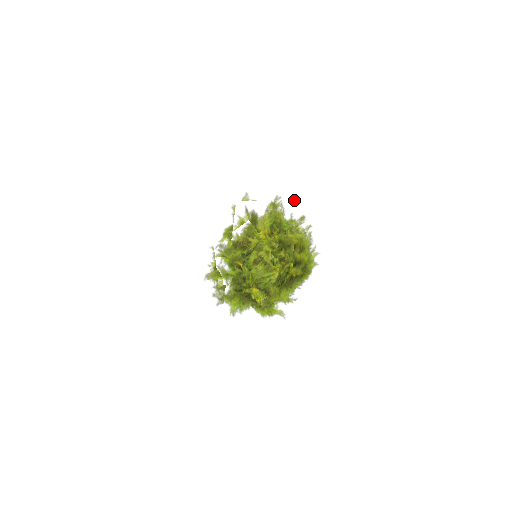
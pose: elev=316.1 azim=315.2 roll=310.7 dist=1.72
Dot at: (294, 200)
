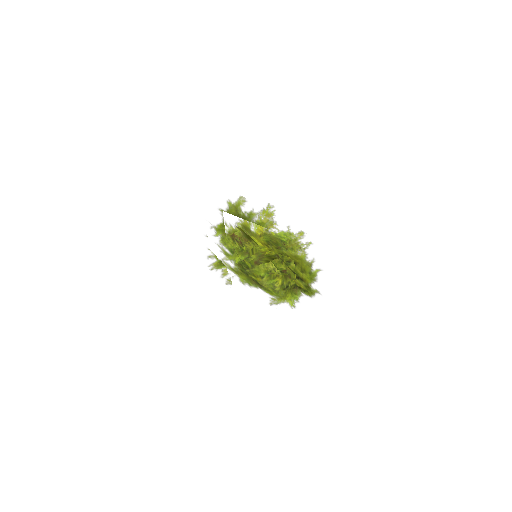
Dot at: (290, 213)
